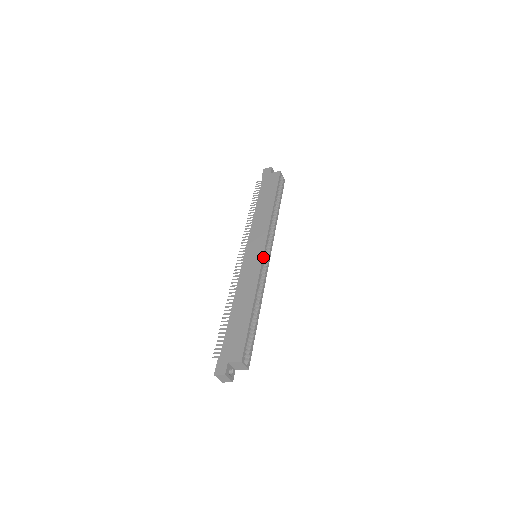
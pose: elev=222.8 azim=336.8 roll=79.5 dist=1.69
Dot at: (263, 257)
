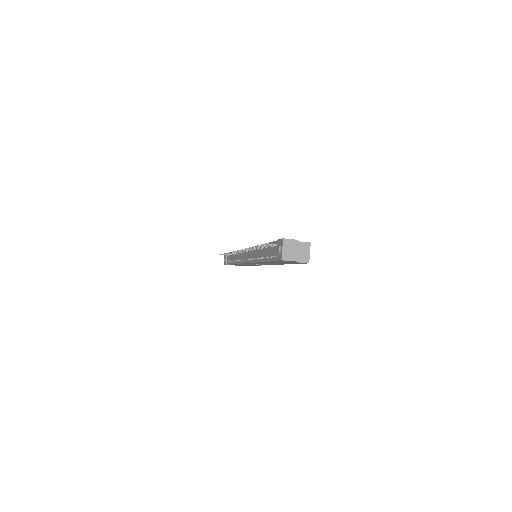
Dot at: occluded
